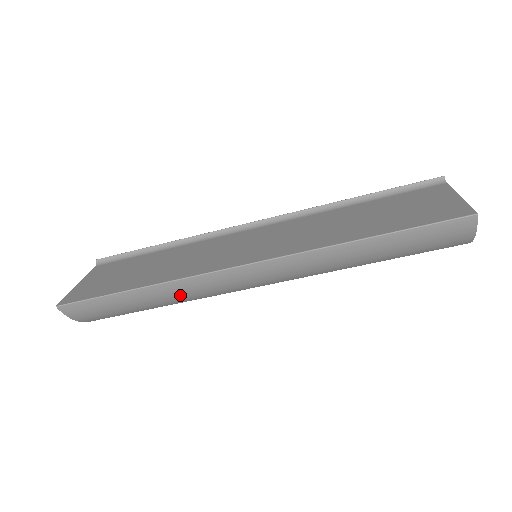
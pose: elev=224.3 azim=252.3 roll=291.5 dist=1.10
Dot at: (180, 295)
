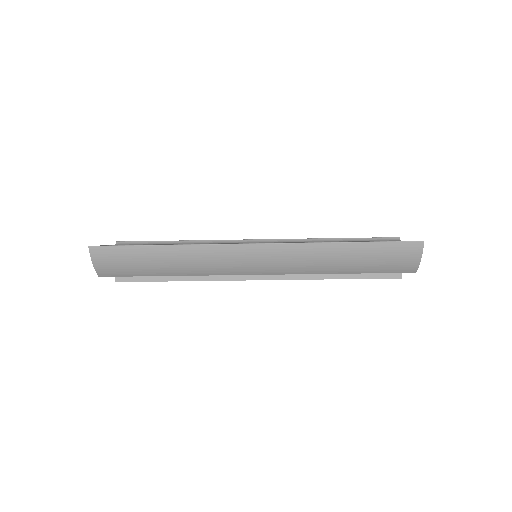
Dot at: (194, 262)
